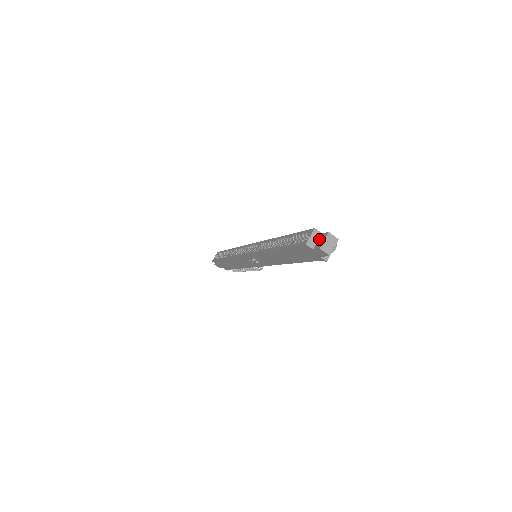
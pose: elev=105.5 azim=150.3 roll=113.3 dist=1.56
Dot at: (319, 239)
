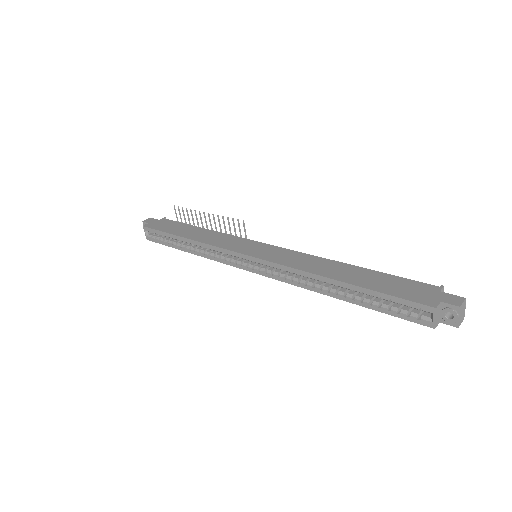
Dot at: (445, 313)
